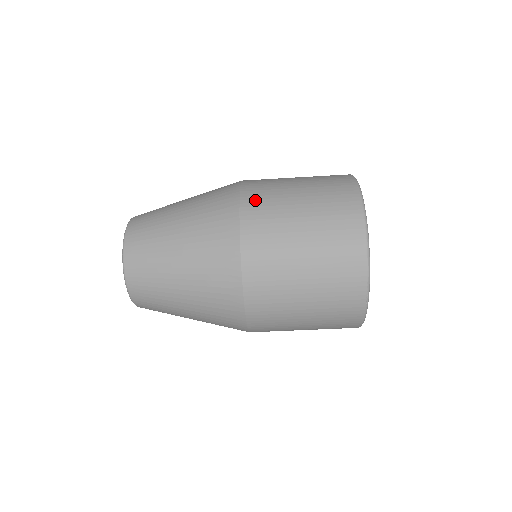
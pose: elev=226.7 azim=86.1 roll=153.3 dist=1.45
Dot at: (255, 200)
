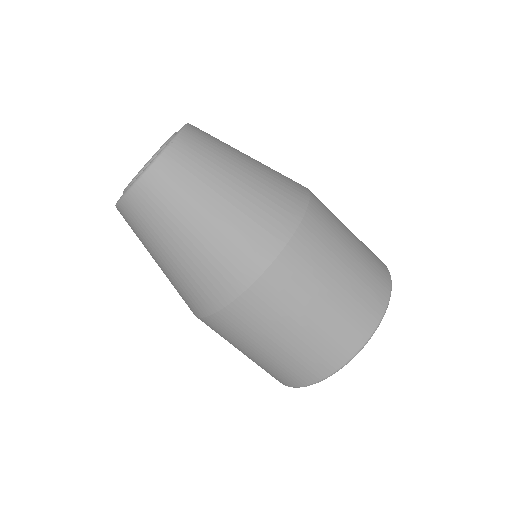
Dot at: occluded
